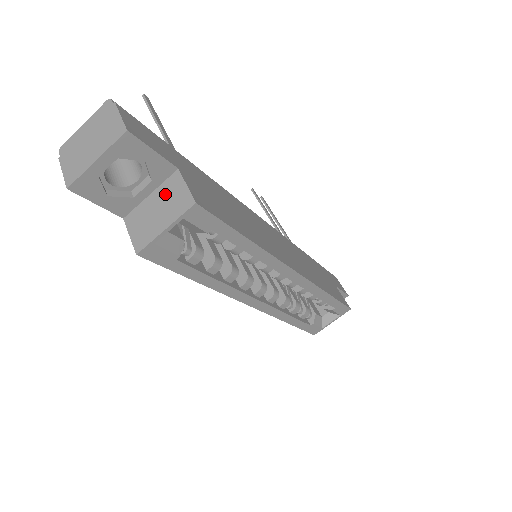
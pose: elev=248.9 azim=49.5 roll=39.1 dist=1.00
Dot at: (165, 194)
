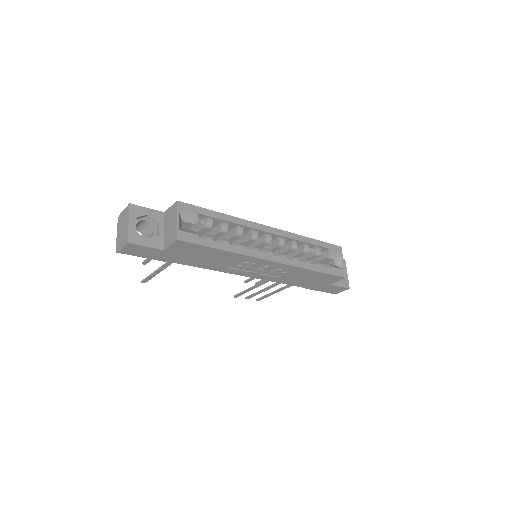
Dot at: (168, 220)
